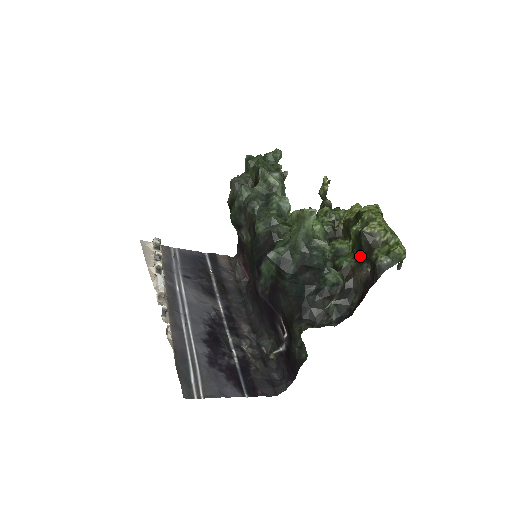
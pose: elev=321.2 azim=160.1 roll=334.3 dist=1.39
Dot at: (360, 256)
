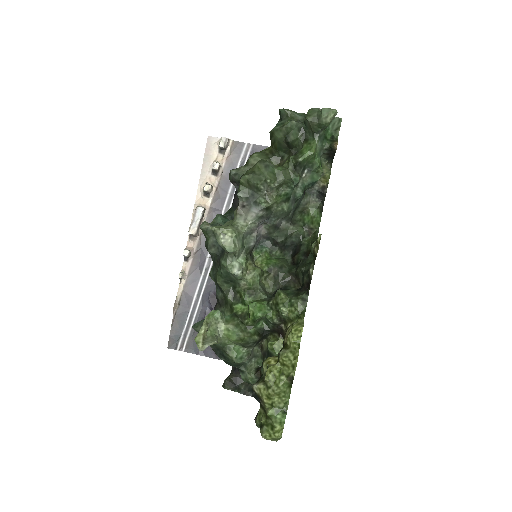
Dot at: occluded
